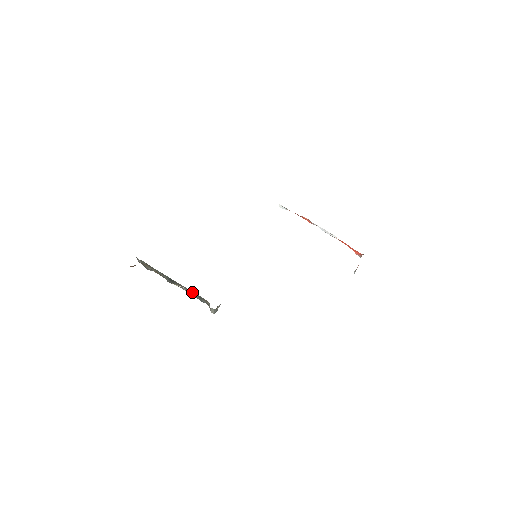
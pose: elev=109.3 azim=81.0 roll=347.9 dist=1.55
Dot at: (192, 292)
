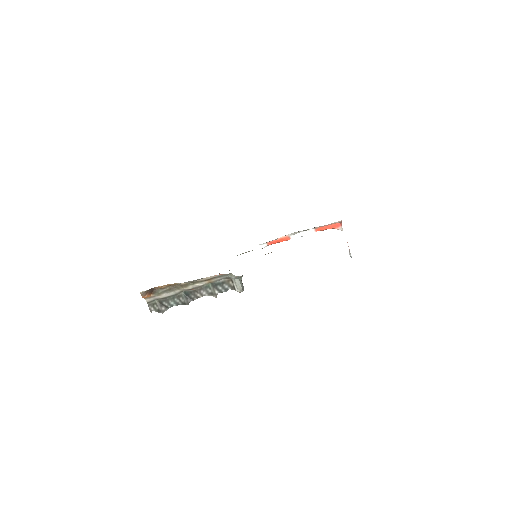
Dot at: (212, 286)
